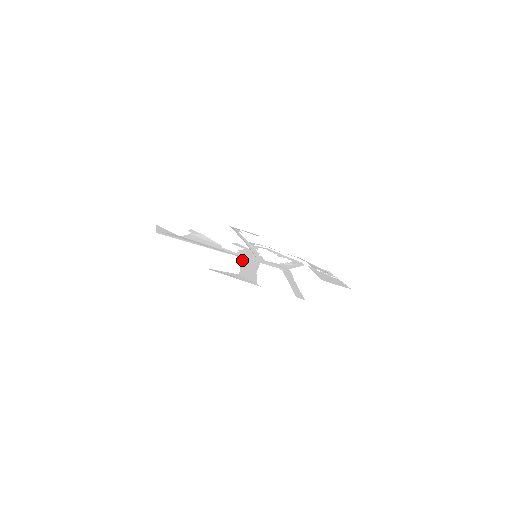
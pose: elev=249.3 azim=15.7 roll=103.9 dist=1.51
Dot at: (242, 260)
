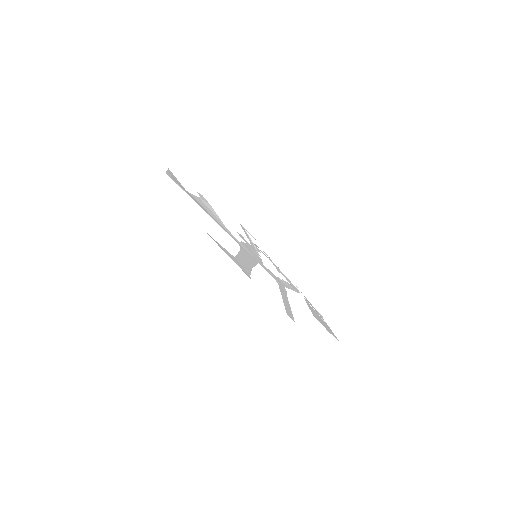
Dot at: (242, 249)
